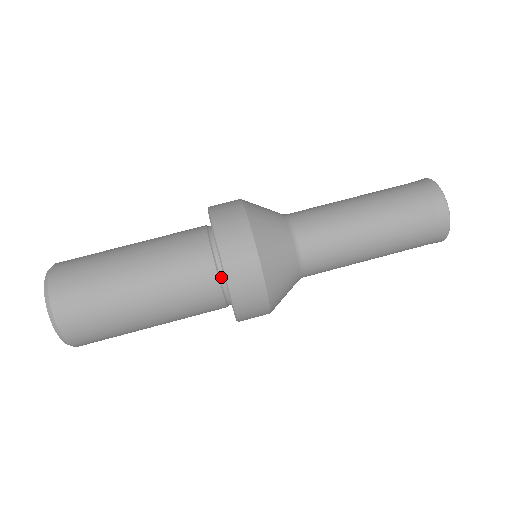
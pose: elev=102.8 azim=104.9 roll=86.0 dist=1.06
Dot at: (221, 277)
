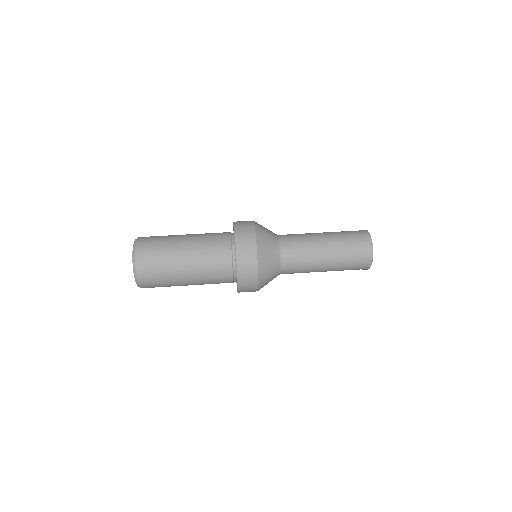
Dot at: (232, 235)
